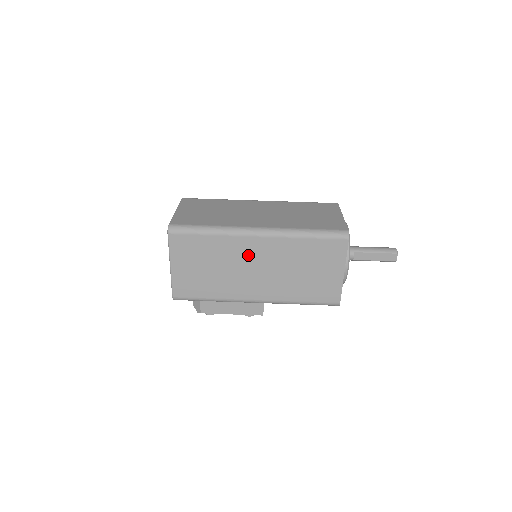
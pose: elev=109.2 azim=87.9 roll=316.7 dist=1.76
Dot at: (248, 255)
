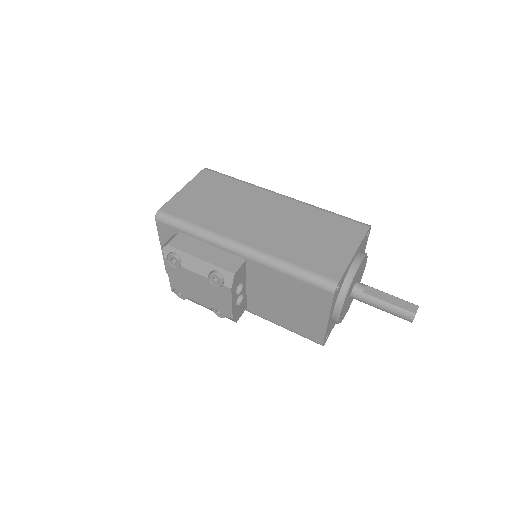
Dot at: (262, 205)
